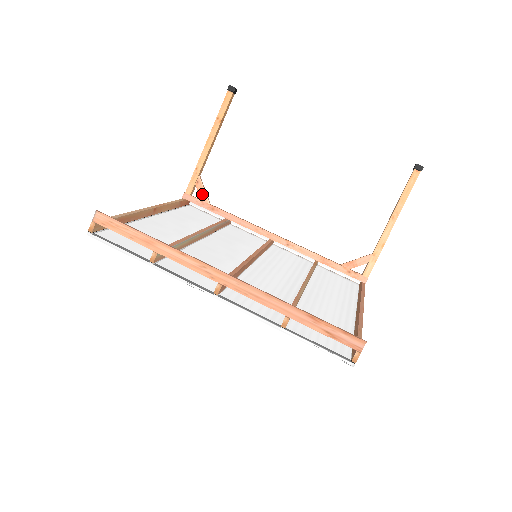
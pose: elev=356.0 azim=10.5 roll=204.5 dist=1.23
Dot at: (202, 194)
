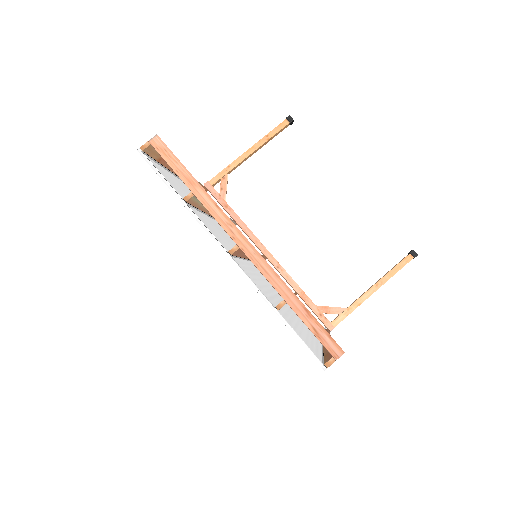
Dot at: (223, 190)
